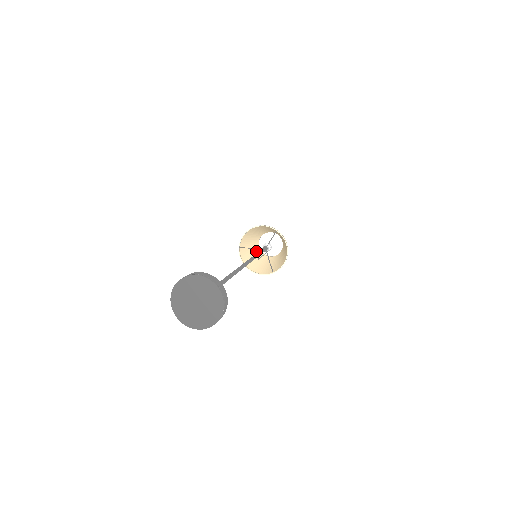
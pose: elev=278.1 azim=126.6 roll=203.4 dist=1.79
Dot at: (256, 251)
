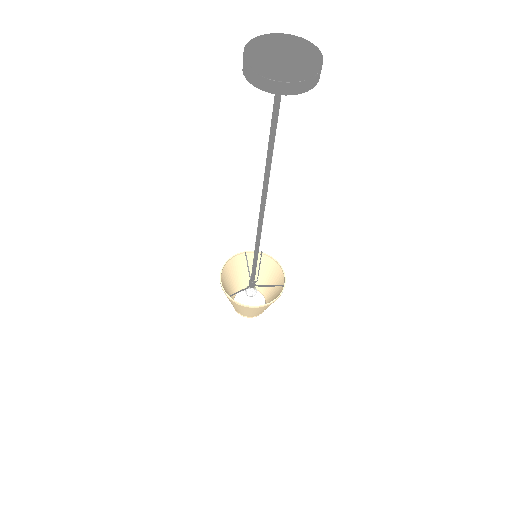
Dot at: (245, 314)
